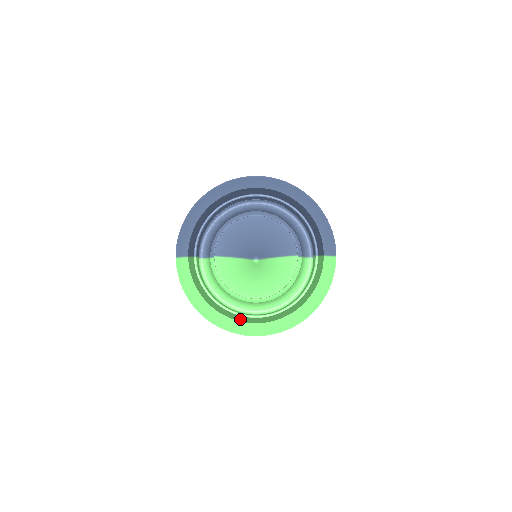
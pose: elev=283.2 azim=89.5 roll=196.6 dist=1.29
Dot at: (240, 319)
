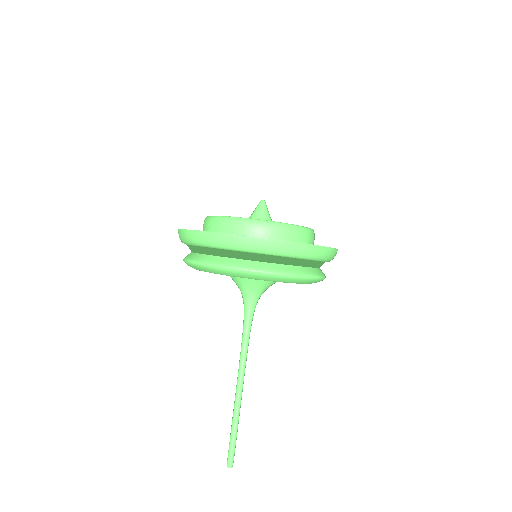
Dot at: (225, 249)
